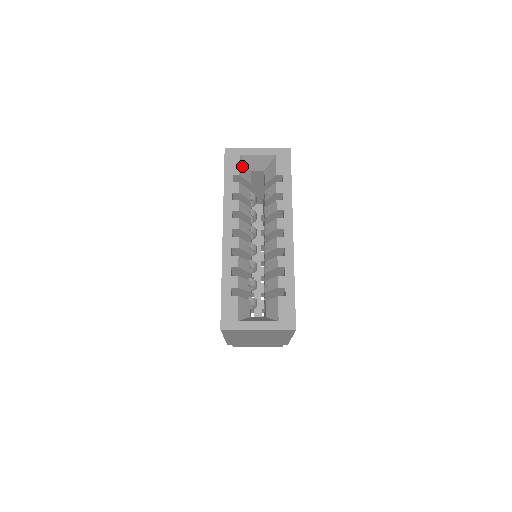
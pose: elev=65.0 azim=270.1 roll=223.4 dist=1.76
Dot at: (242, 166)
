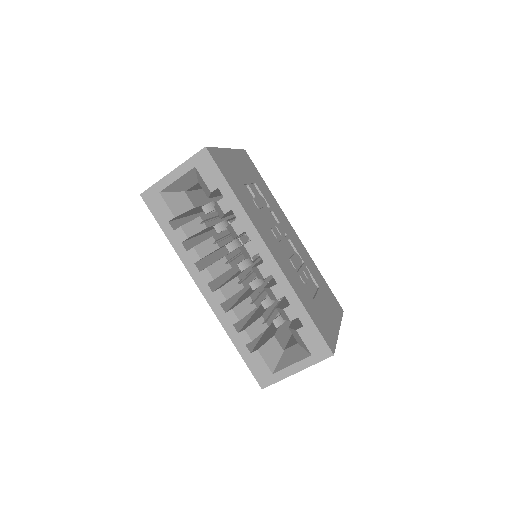
Dot at: (171, 201)
